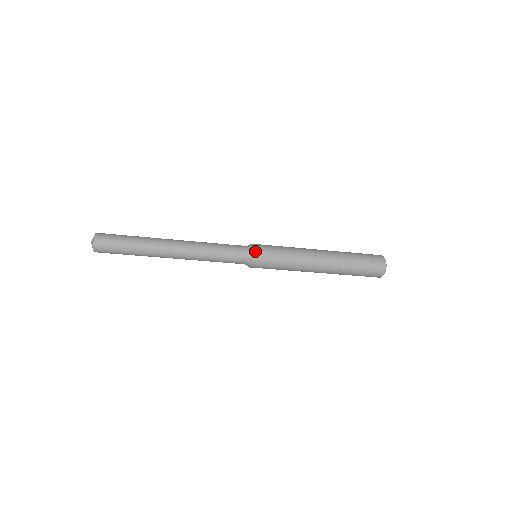
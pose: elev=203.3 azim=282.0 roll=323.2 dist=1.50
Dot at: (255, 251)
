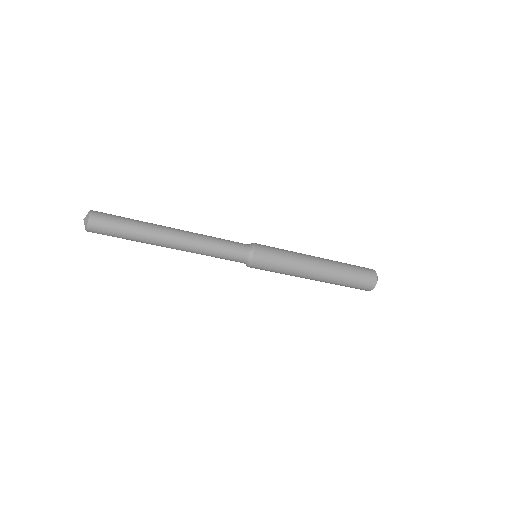
Dot at: (257, 246)
